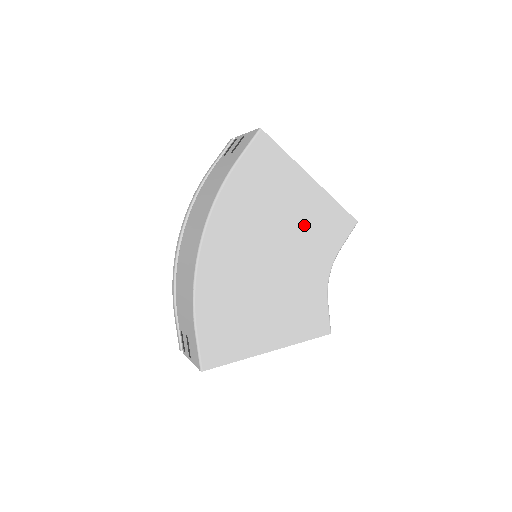
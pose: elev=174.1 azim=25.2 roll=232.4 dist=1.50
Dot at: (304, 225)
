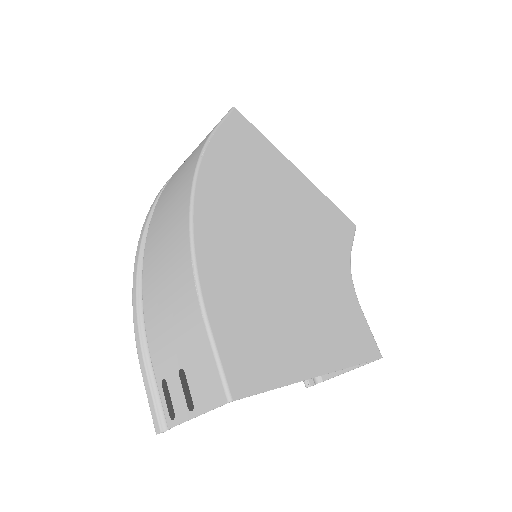
Dot at: (306, 214)
